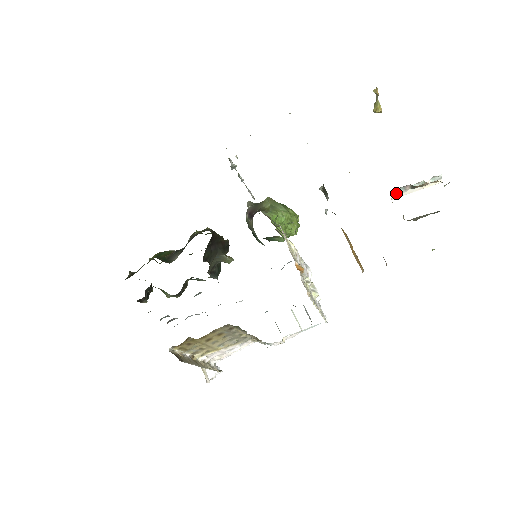
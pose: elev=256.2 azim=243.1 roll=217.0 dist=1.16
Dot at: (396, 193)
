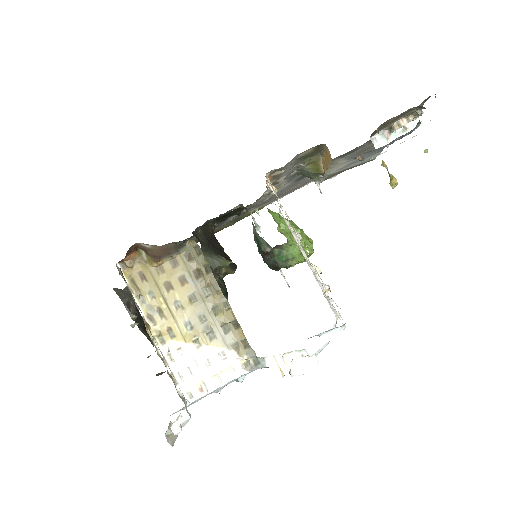
Dot at: (380, 146)
